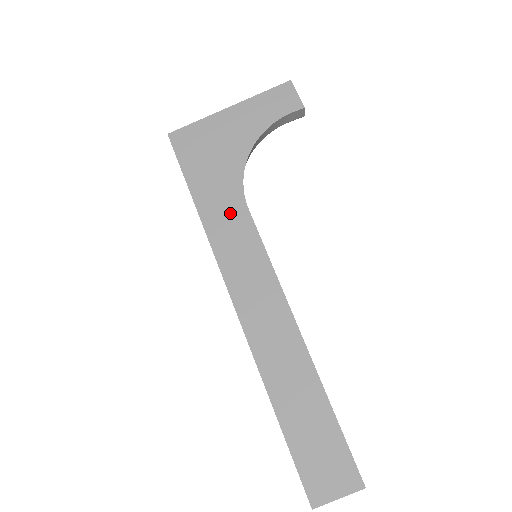
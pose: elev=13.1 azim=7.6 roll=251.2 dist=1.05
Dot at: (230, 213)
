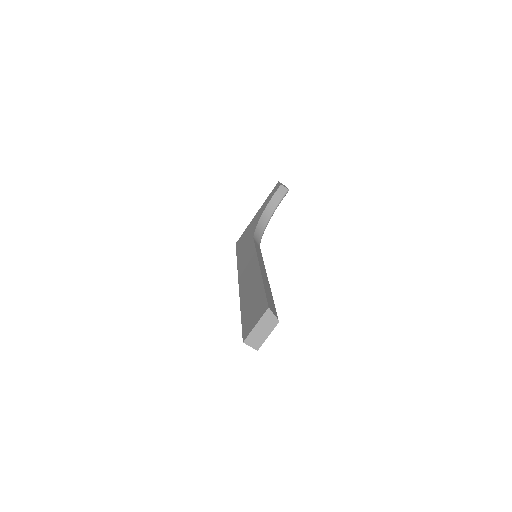
Dot at: (247, 248)
